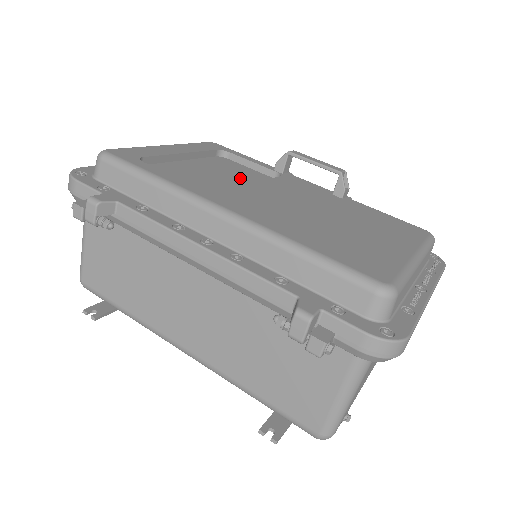
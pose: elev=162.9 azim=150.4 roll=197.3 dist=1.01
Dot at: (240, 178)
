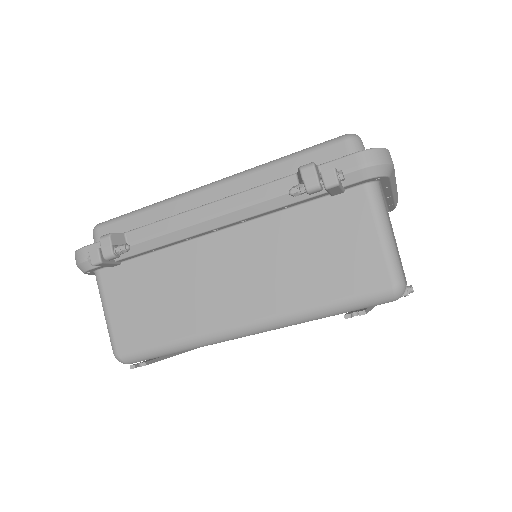
Dot at: occluded
